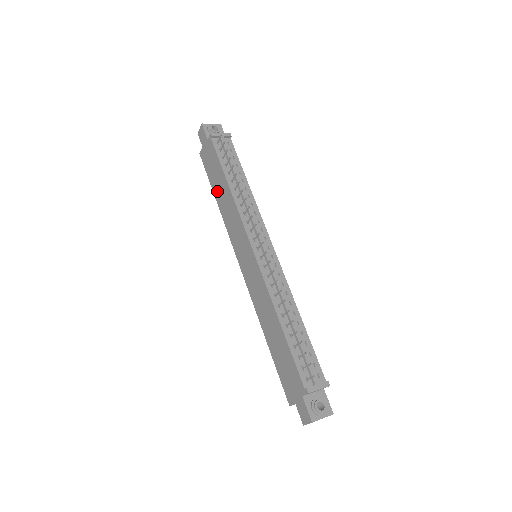
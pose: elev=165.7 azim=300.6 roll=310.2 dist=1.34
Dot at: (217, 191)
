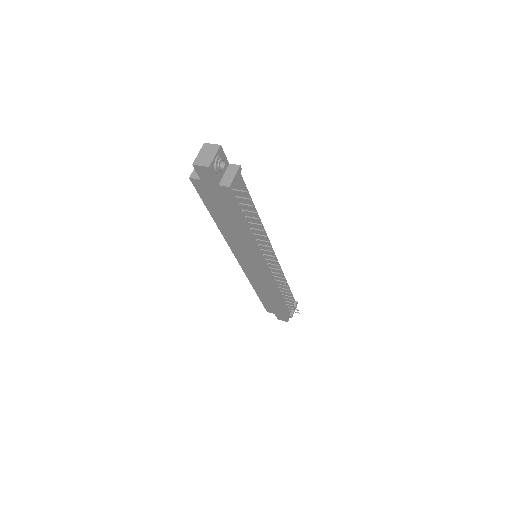
Dot at: (220, 219)
